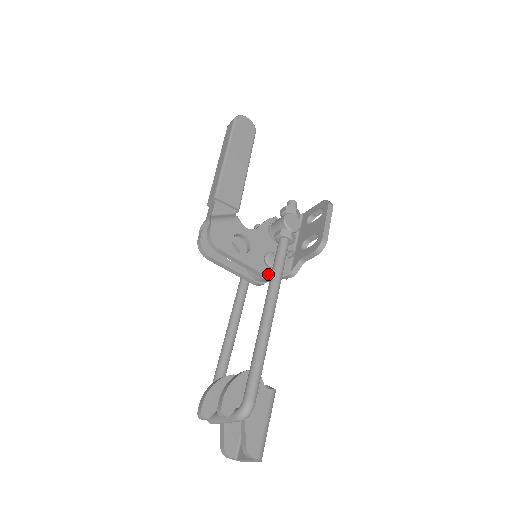
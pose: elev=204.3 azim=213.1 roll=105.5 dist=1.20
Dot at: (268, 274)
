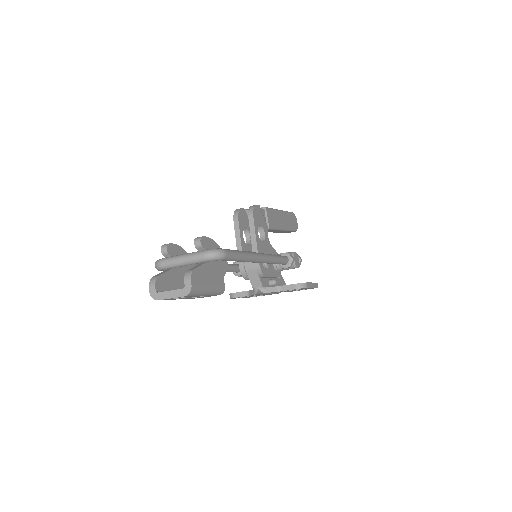
Dot at: (260, 263)
